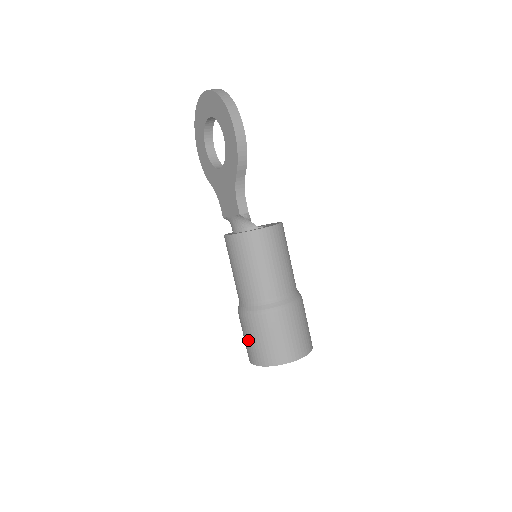
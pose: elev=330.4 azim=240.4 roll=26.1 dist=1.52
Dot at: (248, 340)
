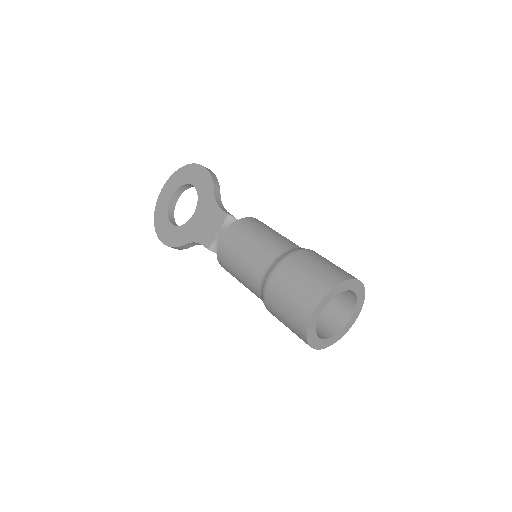
Dot at: (294, 288)
